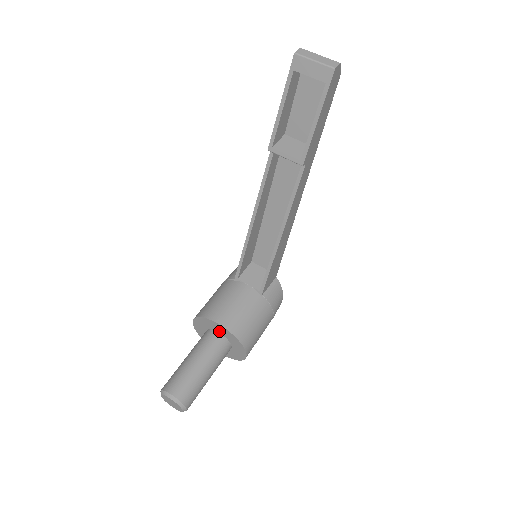
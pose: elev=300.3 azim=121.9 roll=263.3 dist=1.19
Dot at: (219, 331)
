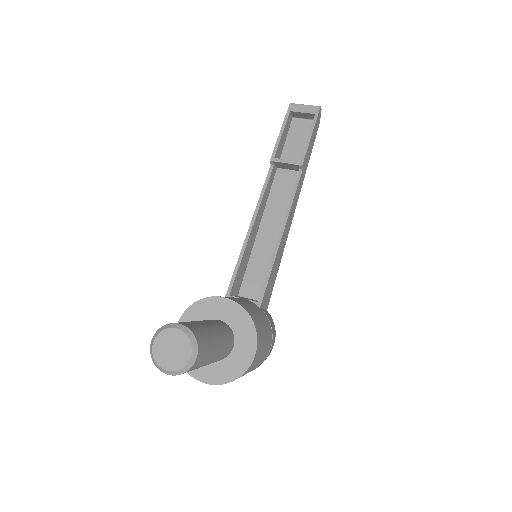
Dot at: (220, 316)
